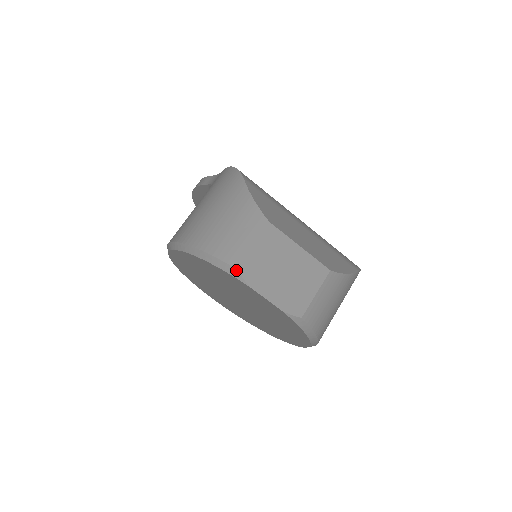
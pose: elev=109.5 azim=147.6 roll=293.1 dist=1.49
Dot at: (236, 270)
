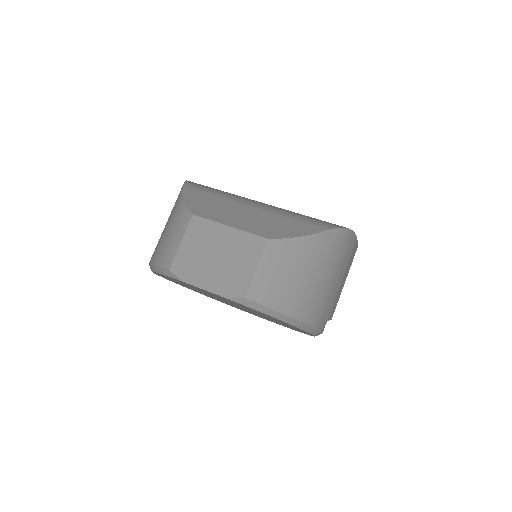
Dot at: (169, 270)
